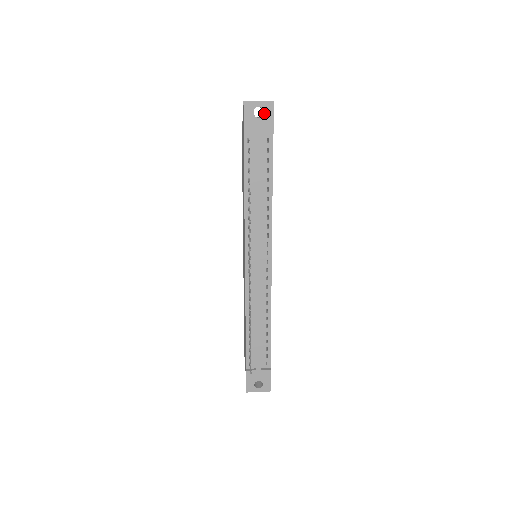
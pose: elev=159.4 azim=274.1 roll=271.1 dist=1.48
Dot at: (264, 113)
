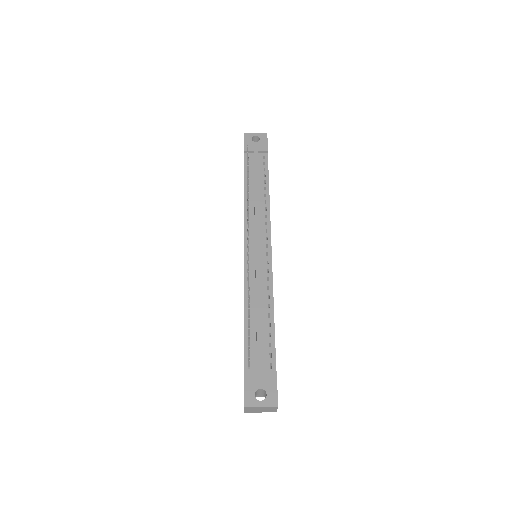
Dot at: (260, 140)
